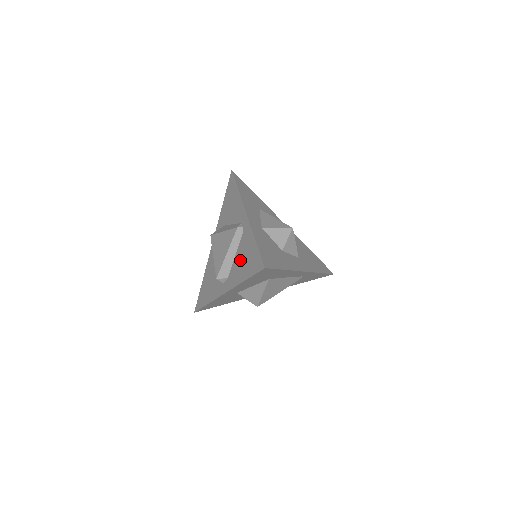
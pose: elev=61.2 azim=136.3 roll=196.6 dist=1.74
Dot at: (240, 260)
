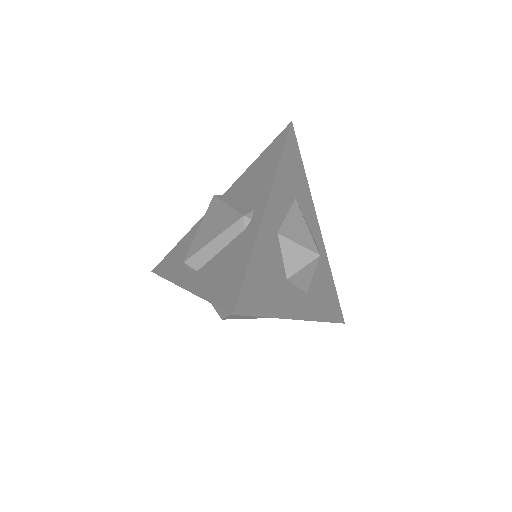
Dot at: (221, 264)
